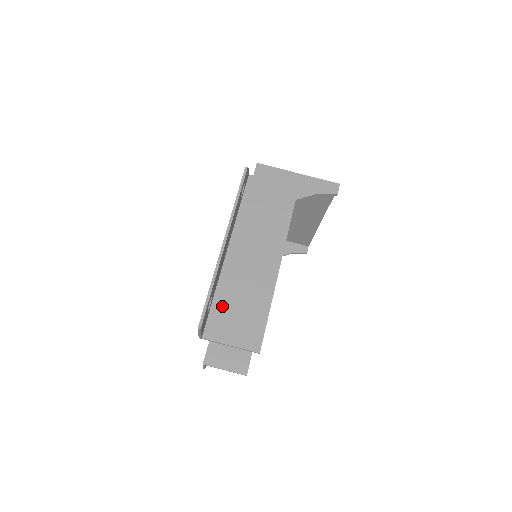
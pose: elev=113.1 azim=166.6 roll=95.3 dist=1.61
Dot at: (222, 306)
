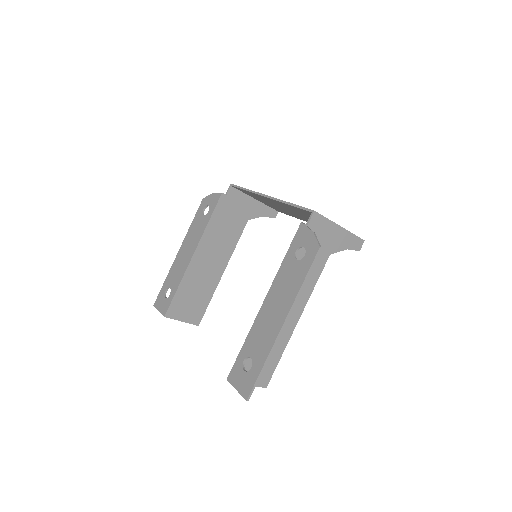
Dot at: occluded
